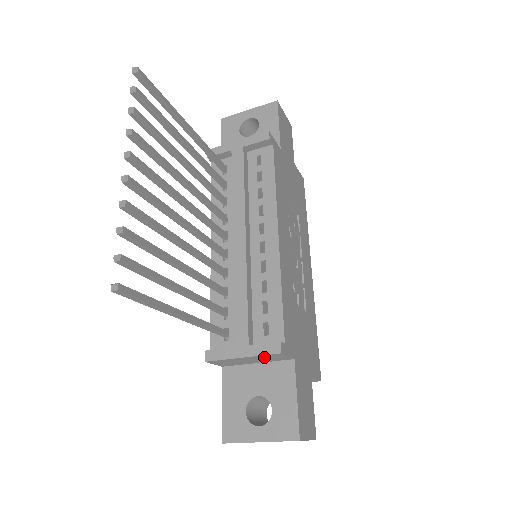
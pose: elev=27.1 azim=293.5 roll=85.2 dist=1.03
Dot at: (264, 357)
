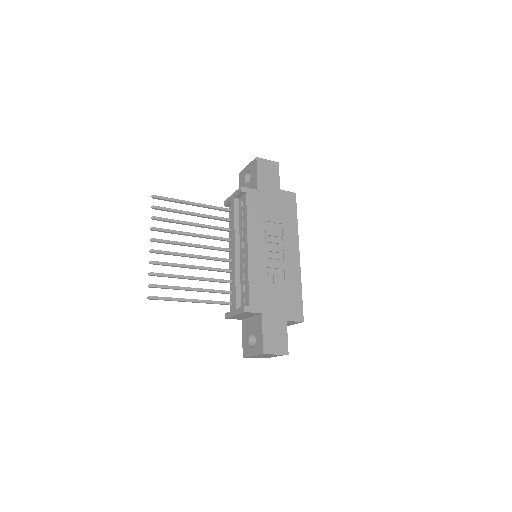
Dot at: (244, 314)
